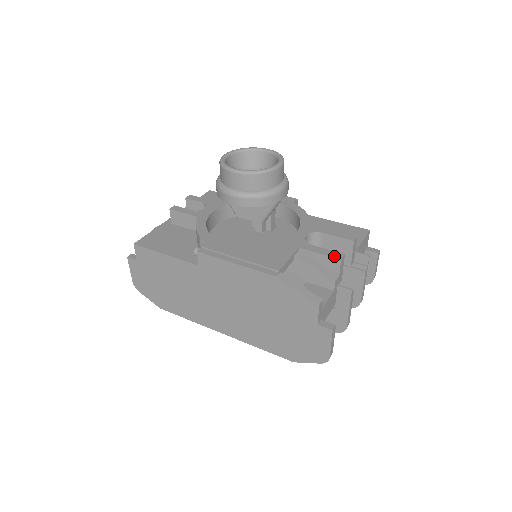
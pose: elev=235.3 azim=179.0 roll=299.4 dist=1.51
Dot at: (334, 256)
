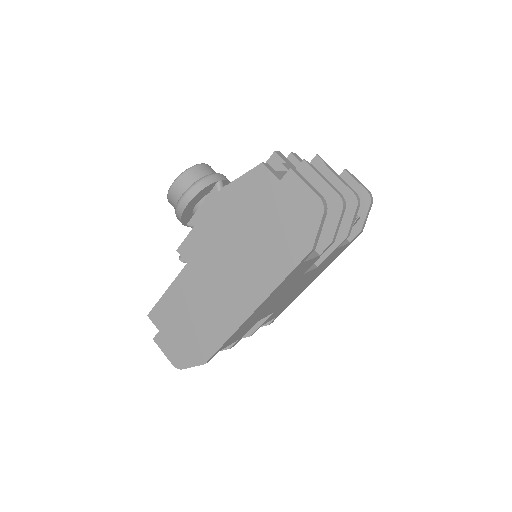
Dot at: (271, 157)
